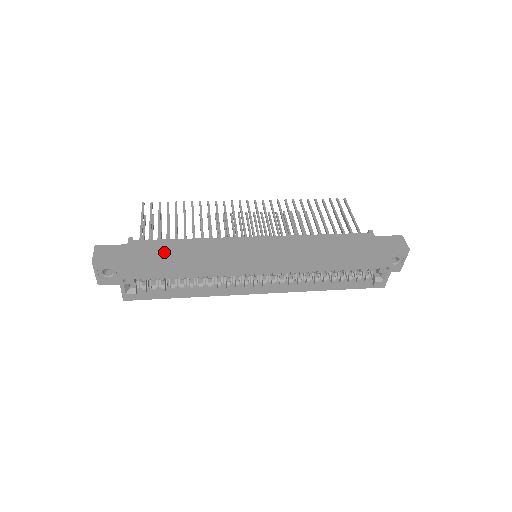
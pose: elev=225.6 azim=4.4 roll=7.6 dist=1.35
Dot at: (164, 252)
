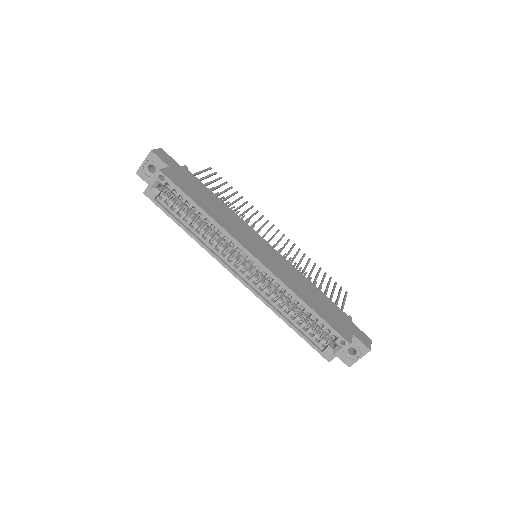
Dot at: (201, 190)
